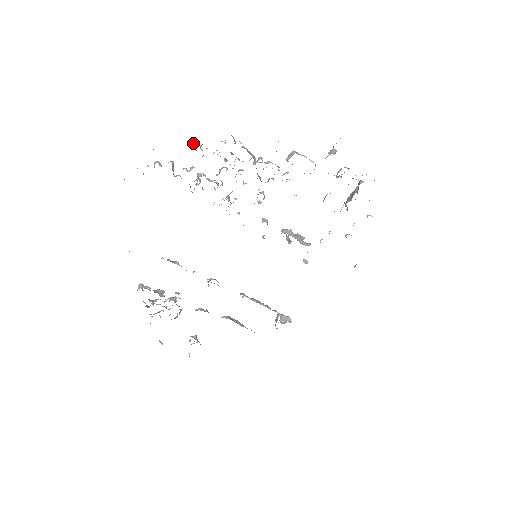
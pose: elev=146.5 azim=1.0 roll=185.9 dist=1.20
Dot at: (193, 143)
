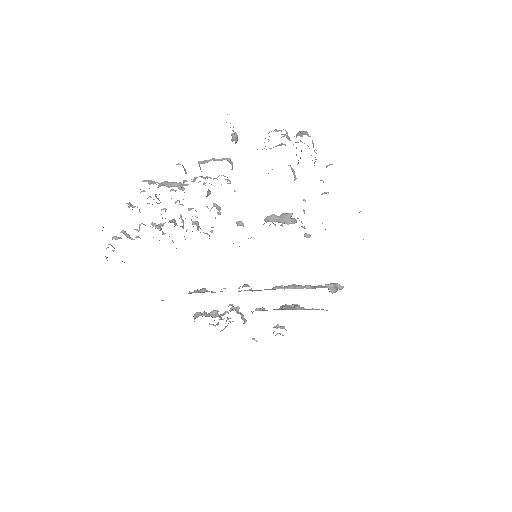
Dot at: occluded
